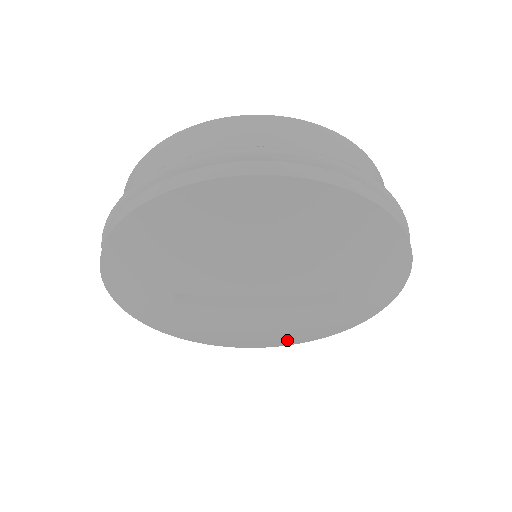
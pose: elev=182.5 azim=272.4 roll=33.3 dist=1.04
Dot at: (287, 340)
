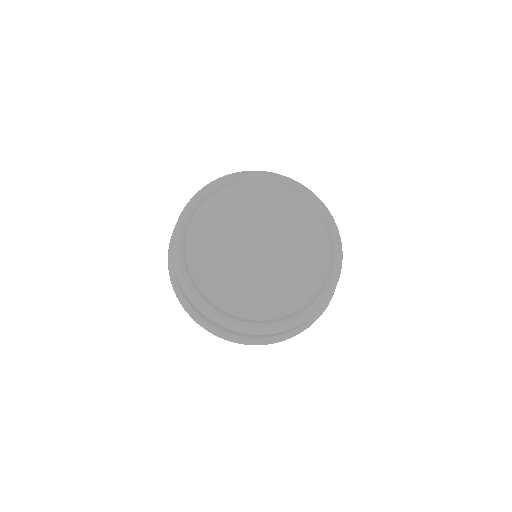
Dot at: occluded
